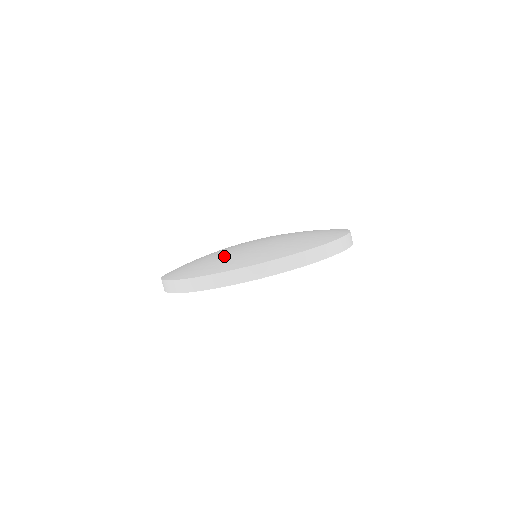
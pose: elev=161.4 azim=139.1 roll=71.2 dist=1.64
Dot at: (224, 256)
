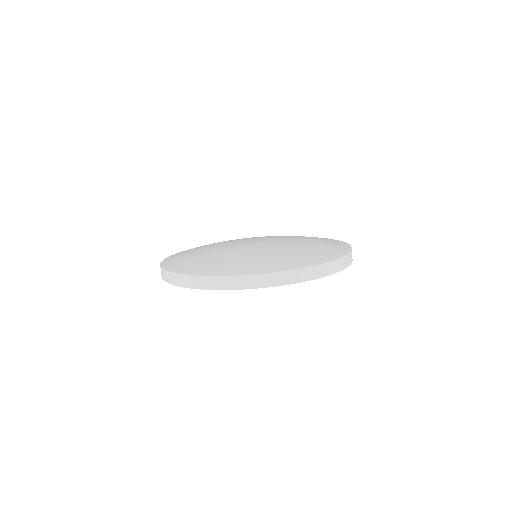
Dot at: (209, 254)
